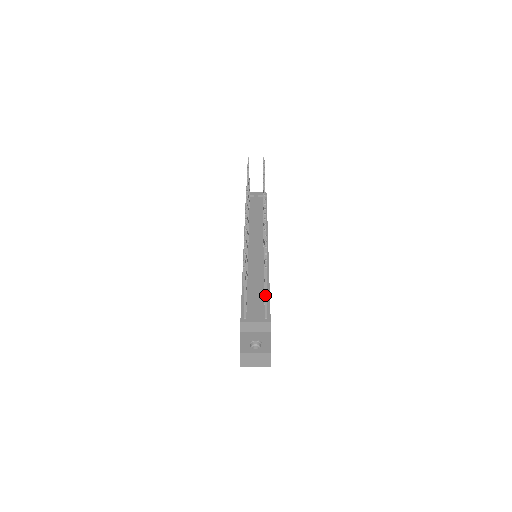
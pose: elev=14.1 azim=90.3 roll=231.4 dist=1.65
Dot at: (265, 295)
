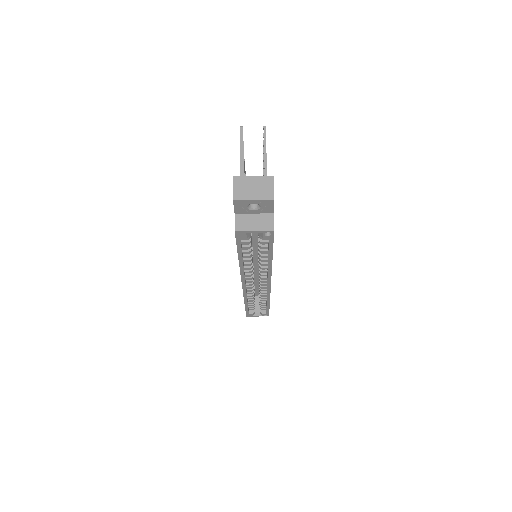
Dot at: (264, 159)
